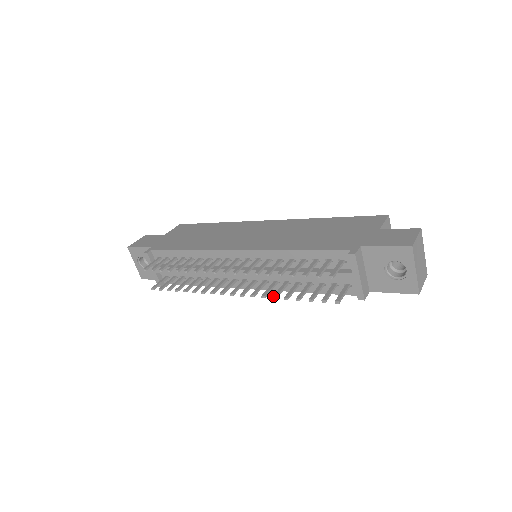
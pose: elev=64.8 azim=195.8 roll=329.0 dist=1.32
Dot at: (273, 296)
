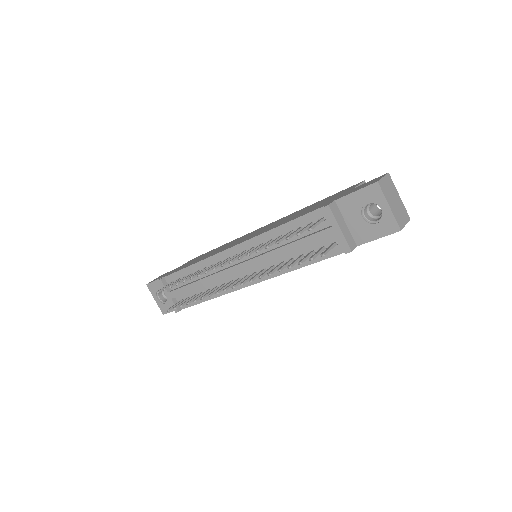
Dot at: (268, 273)
